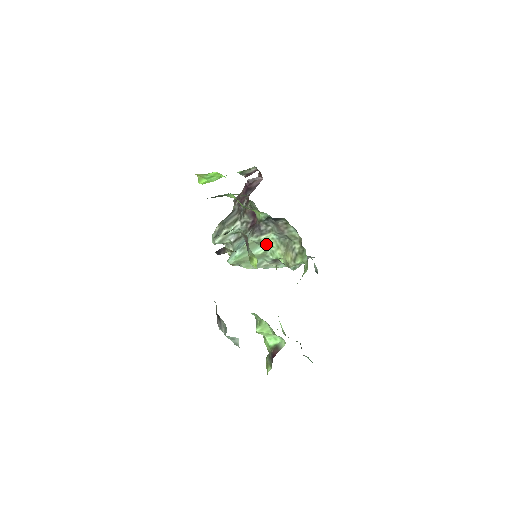
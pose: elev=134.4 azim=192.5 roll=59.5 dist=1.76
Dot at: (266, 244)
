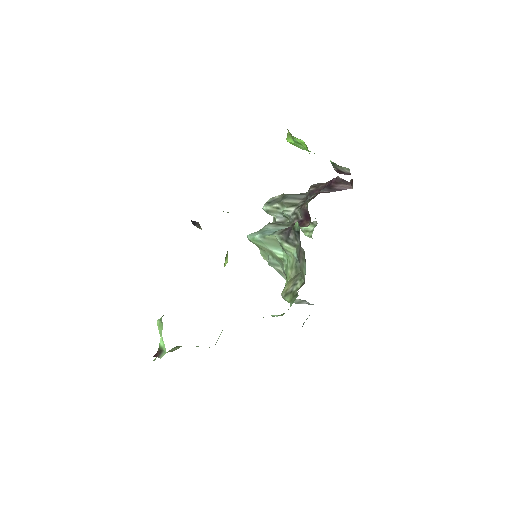
Dot at: (287, 253)
